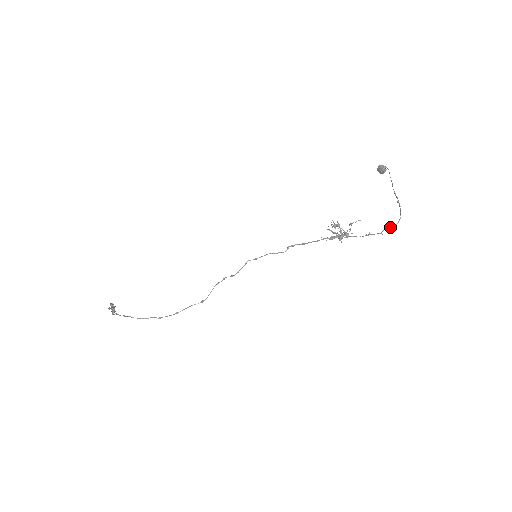
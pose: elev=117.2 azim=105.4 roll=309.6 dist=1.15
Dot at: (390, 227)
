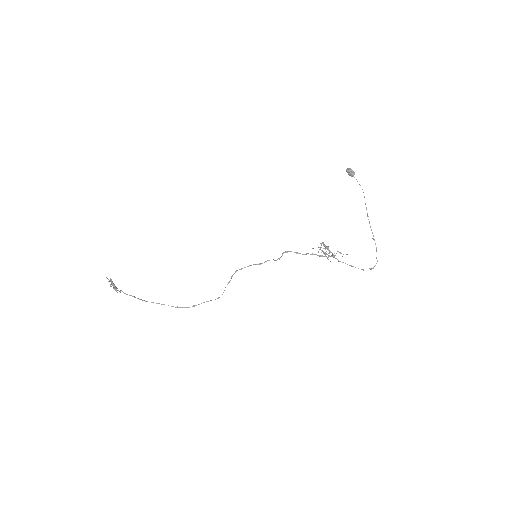
Dot at: (371, 269)
